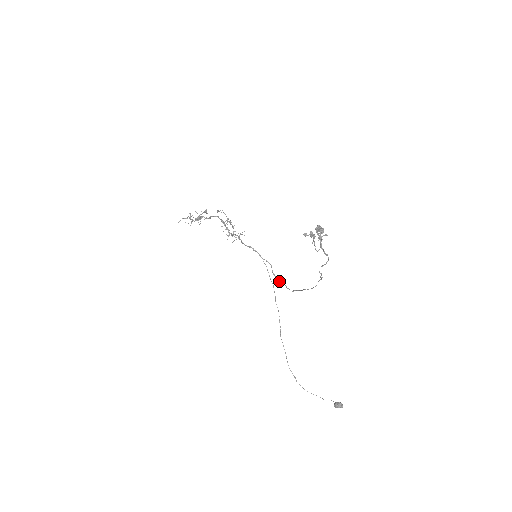
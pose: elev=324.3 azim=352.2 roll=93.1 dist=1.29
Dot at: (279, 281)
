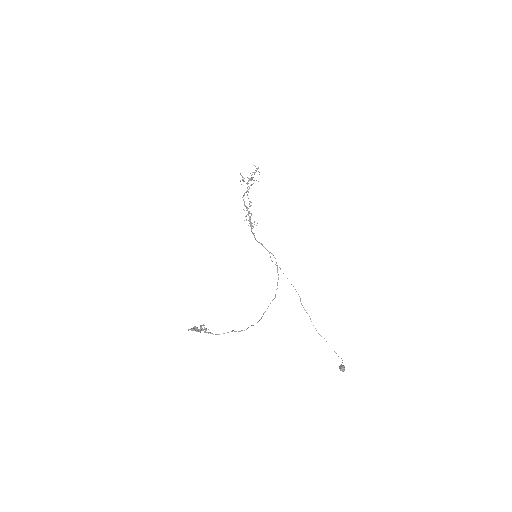
Dot at: occluded
